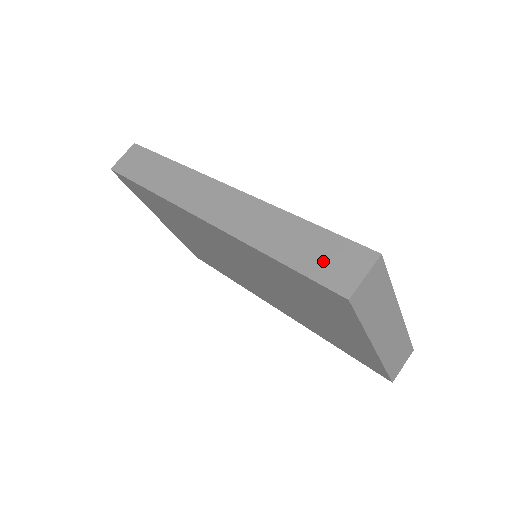
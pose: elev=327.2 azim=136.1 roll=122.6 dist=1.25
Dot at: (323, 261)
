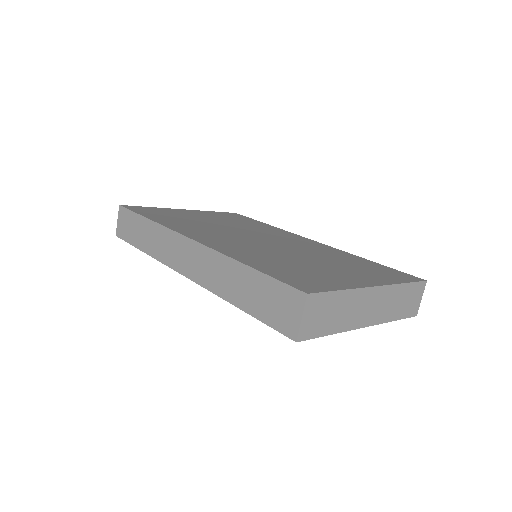
Dot at: (271, 307)
